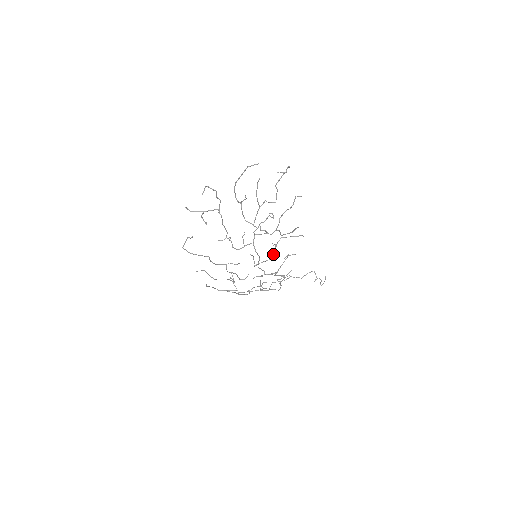
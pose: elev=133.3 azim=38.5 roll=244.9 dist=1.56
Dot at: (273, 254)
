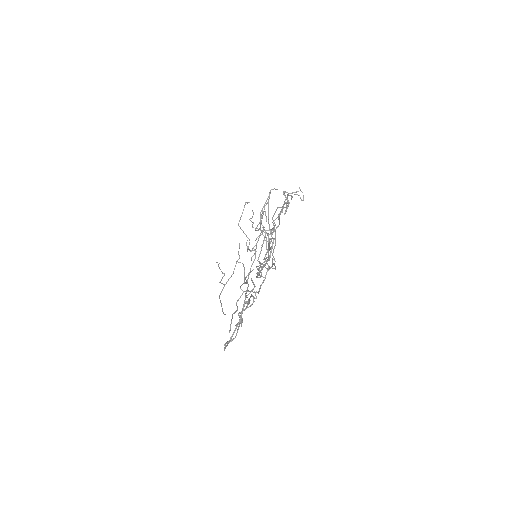
Dot at: (262, 233)
